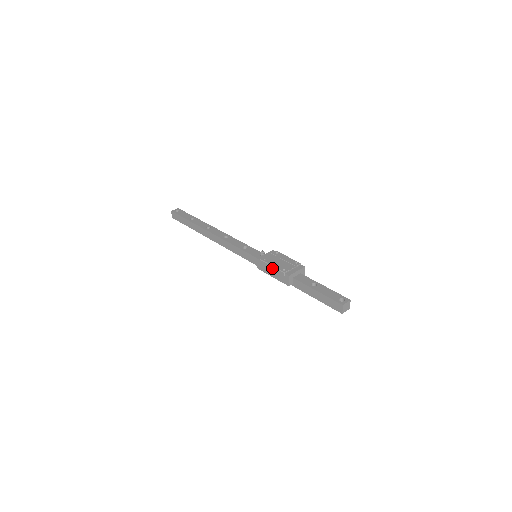
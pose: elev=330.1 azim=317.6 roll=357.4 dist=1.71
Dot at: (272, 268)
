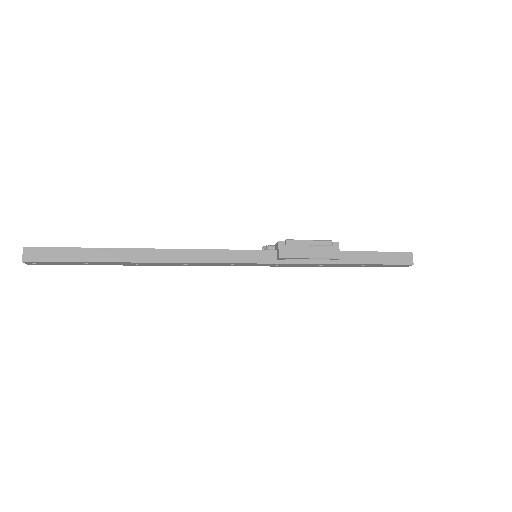
Dot at: (310, 243)
